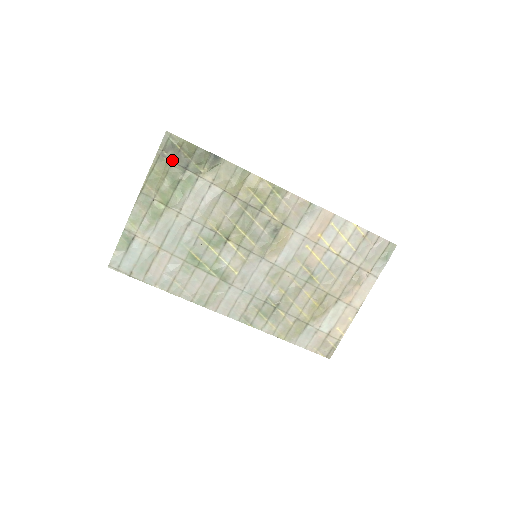
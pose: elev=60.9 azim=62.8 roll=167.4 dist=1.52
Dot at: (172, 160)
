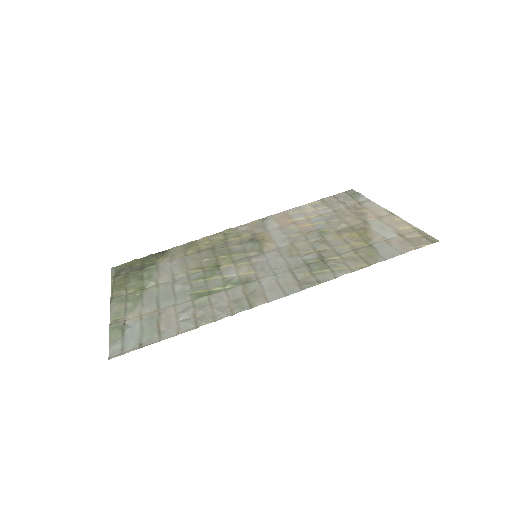
Dot at: (127, 273)
